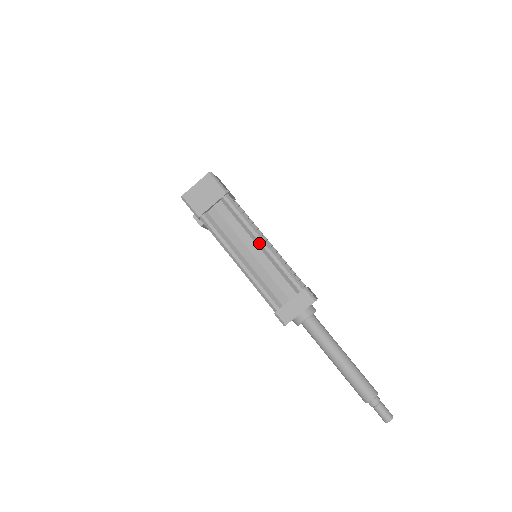
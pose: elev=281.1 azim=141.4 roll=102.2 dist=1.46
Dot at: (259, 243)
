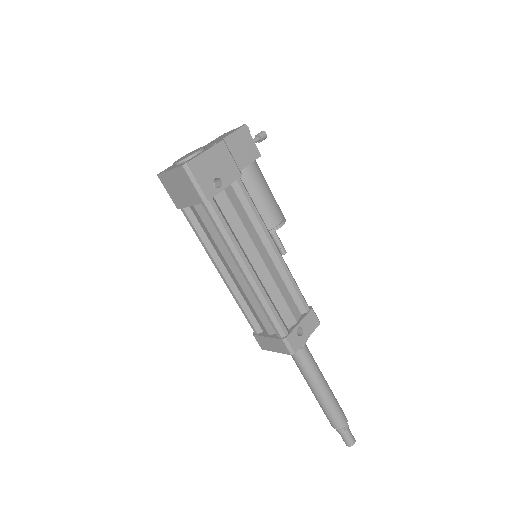
Dot at: (241, 272)
